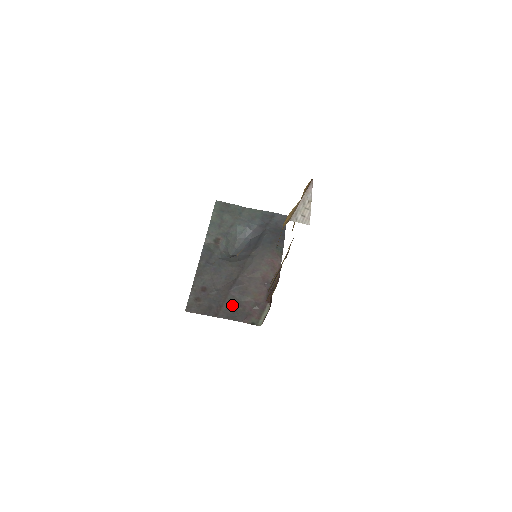
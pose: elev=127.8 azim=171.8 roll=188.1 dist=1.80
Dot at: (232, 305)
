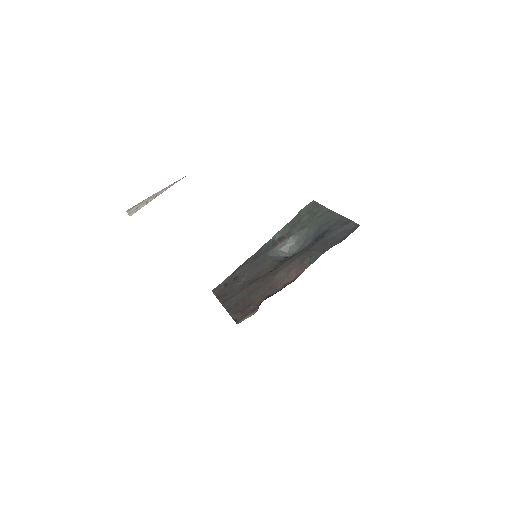
Dot at: (239, 299)
